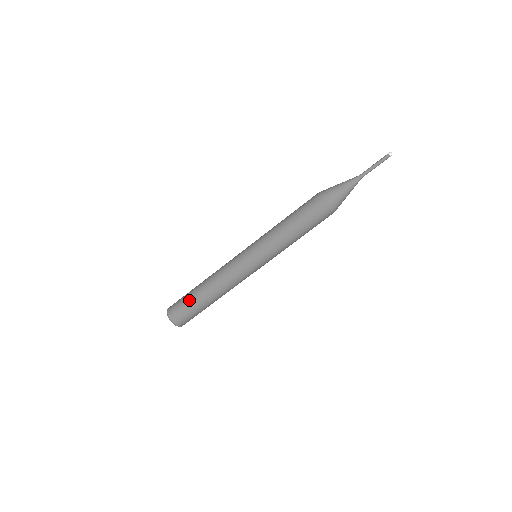
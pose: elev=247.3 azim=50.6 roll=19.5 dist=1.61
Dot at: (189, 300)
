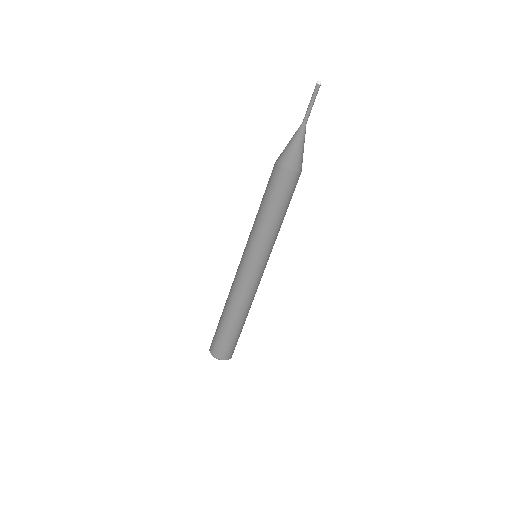
Dot at: (225, 333)
